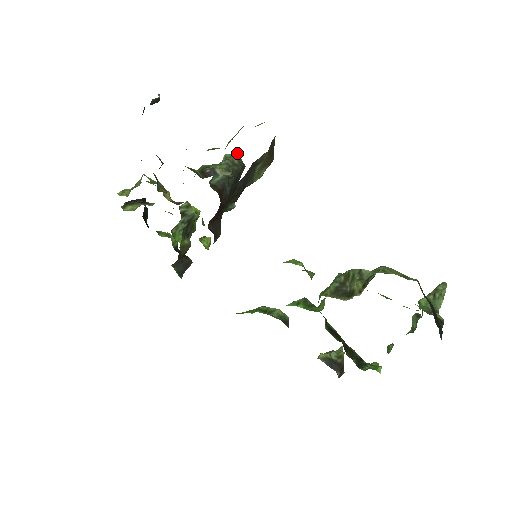
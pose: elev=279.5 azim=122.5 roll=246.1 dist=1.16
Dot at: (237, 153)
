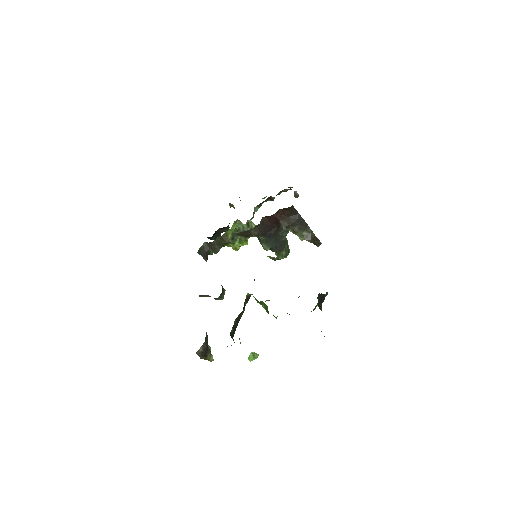
Dot at: occluded
